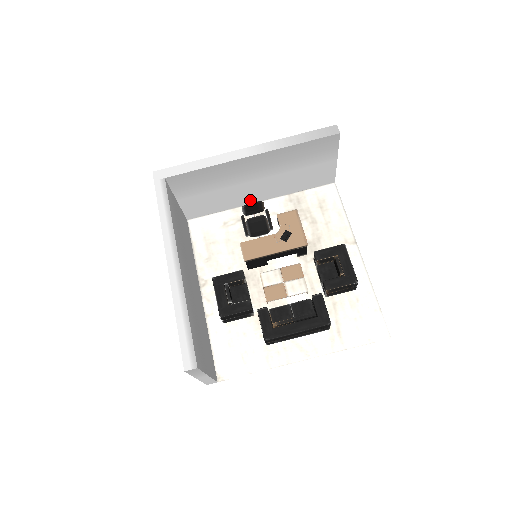
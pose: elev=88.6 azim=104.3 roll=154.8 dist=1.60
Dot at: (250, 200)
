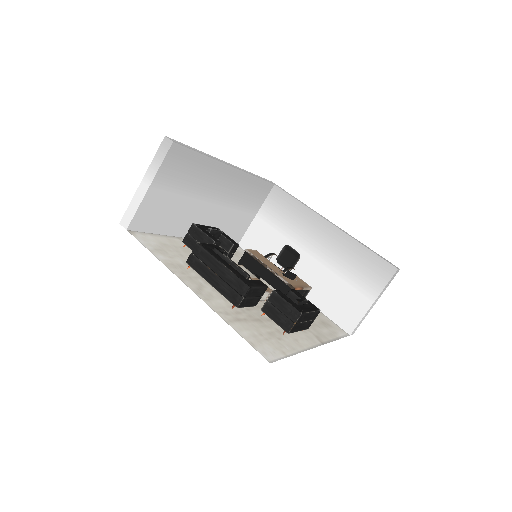
Dot at: occluded
